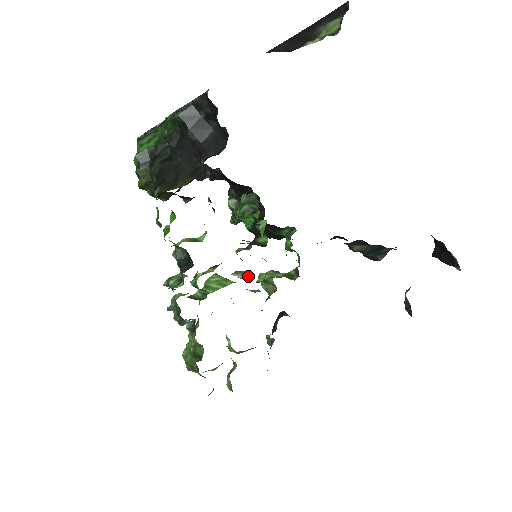
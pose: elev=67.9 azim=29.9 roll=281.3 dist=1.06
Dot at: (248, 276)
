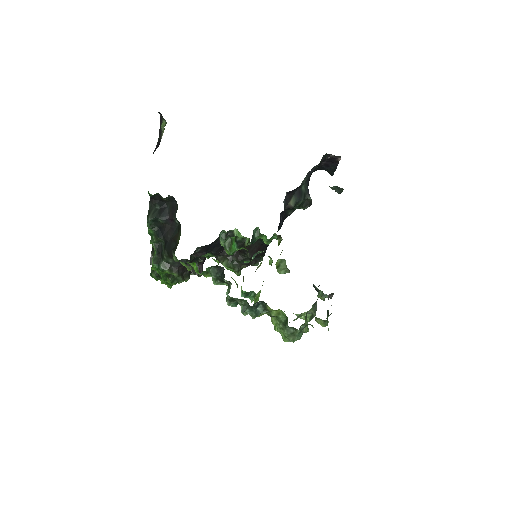
Dot at: (261, 263)
